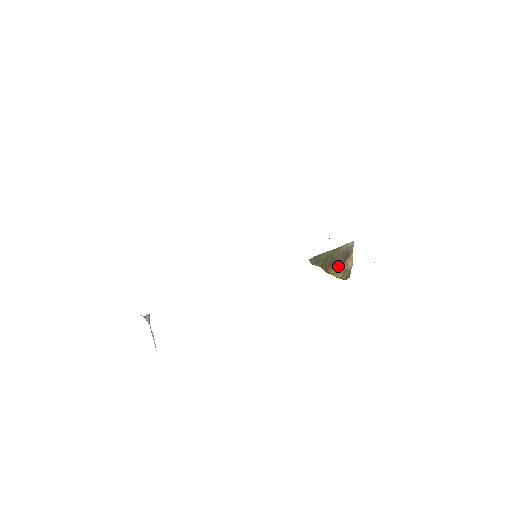
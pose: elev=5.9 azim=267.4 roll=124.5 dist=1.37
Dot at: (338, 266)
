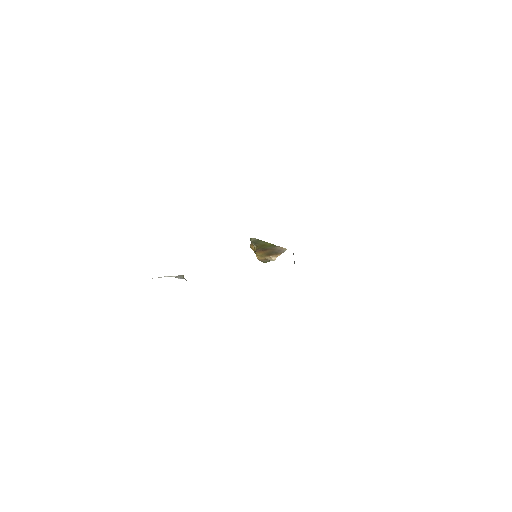
Dot at: (265, 254)
